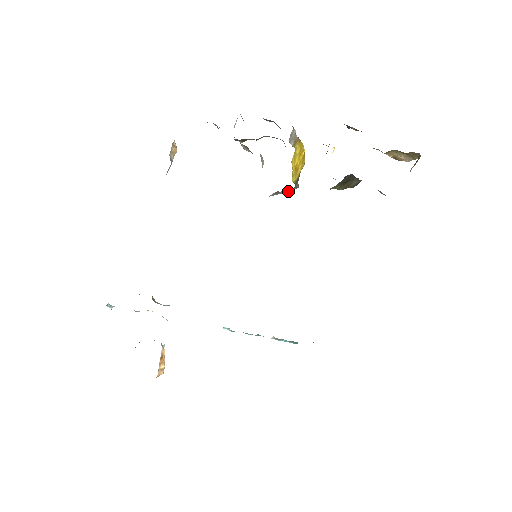
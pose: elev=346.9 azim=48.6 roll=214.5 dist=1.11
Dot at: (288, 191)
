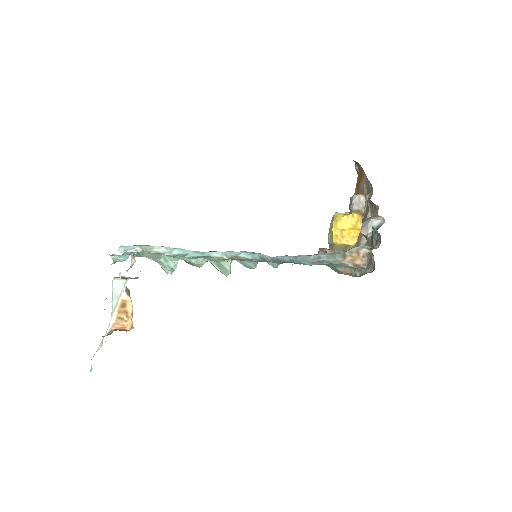
Dot at: occluded
